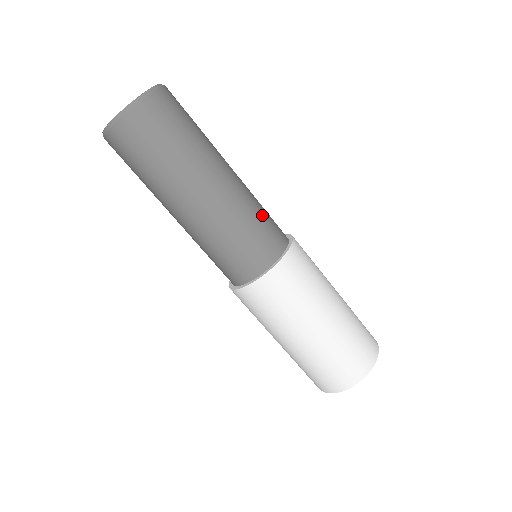
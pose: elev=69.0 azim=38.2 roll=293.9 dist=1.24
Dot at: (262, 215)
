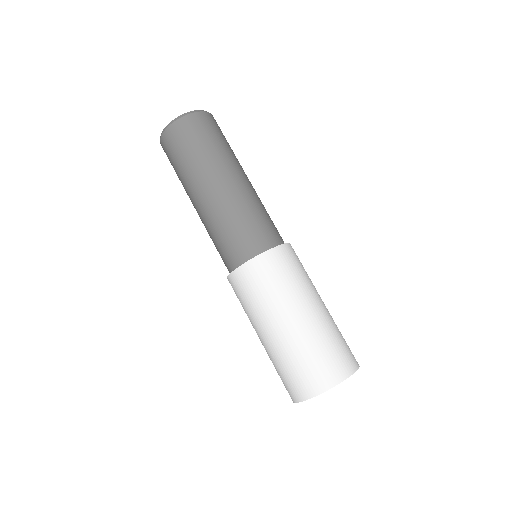
Dot at: occluded
